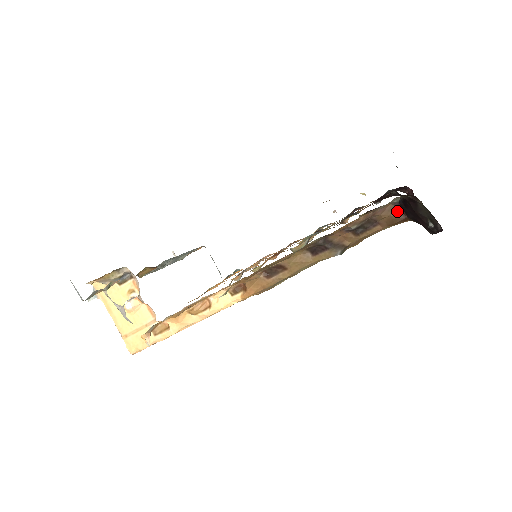
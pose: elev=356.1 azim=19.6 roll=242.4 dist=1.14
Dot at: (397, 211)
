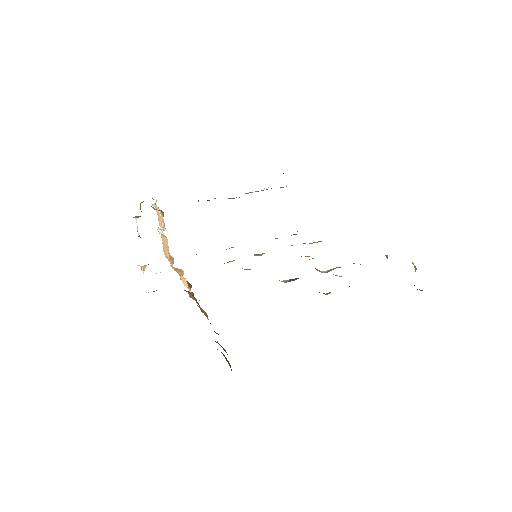
Dot at: (228, 361)
